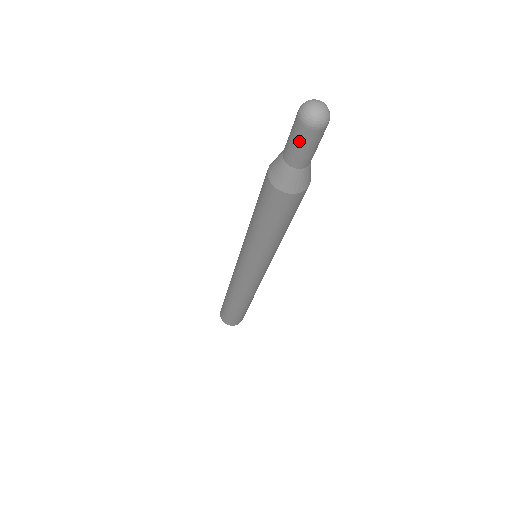
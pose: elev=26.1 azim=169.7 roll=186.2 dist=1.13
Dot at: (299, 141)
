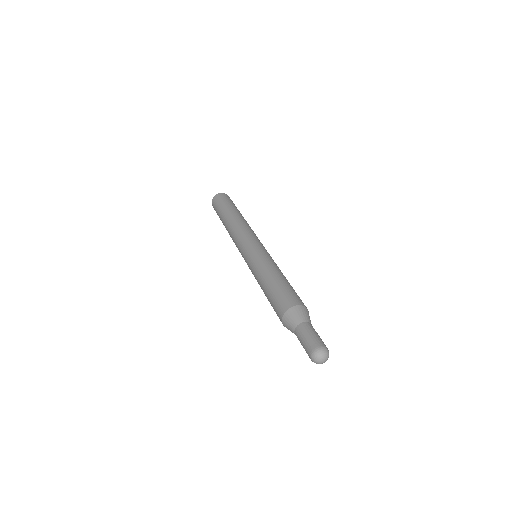
Dot at: (305, 349)
